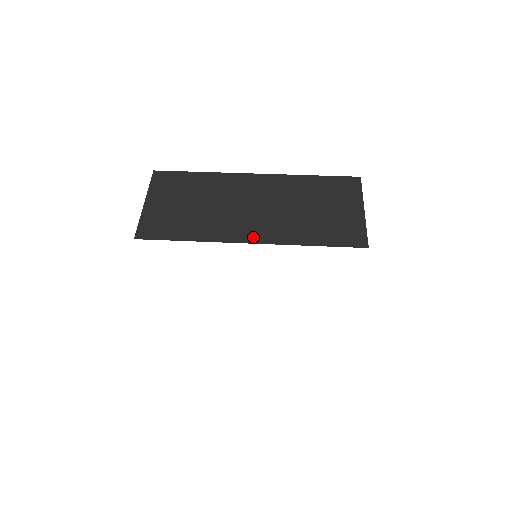
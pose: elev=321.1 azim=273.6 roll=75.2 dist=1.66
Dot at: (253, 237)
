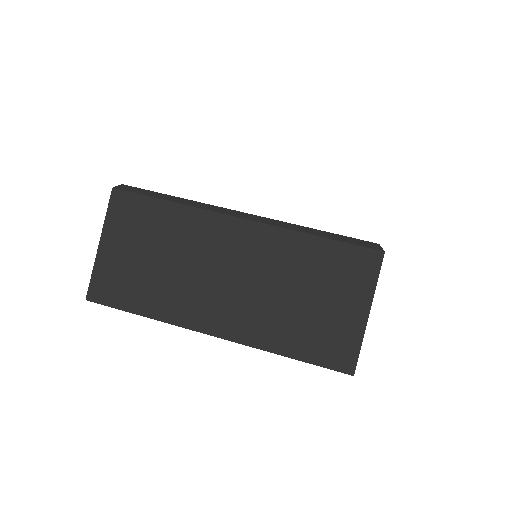
Dot at: (218, 327)
